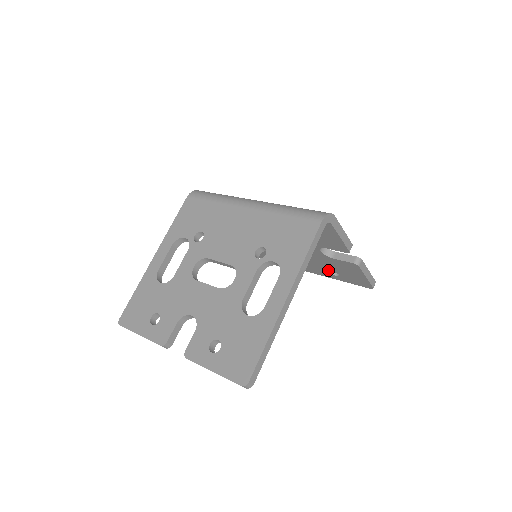
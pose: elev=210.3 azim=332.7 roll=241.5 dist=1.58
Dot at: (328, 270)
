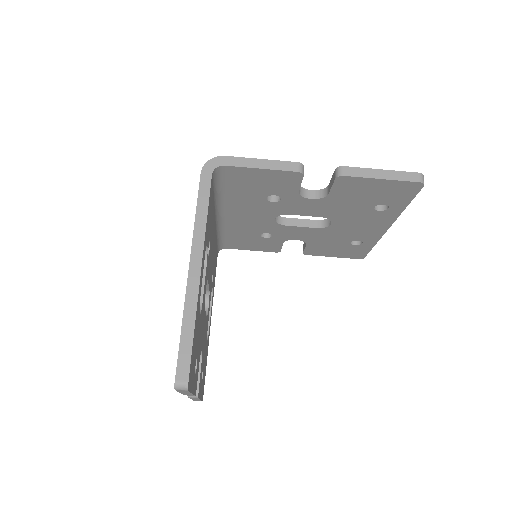
Dot at: (371, 210)
